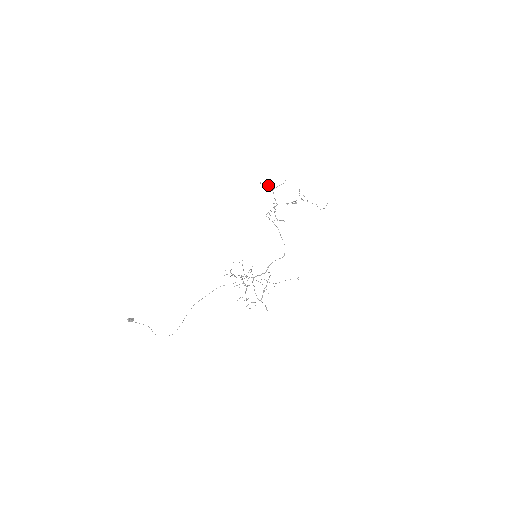
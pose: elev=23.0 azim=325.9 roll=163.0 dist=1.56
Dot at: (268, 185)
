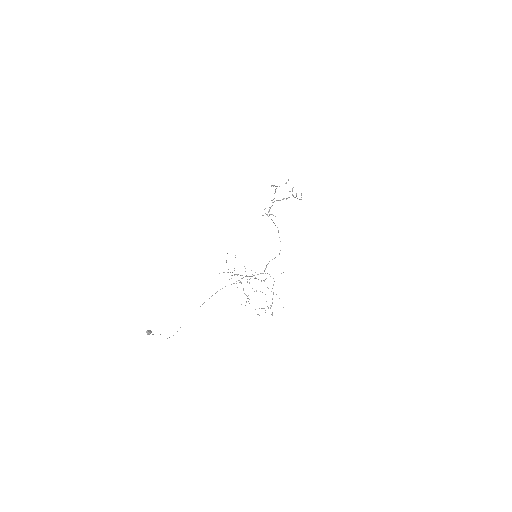
Dot at: (276, 186)
